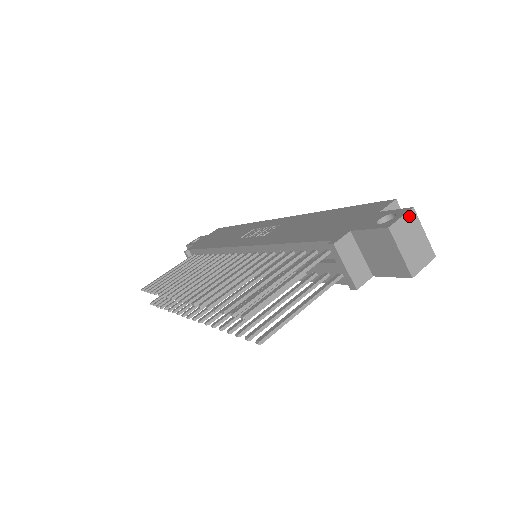
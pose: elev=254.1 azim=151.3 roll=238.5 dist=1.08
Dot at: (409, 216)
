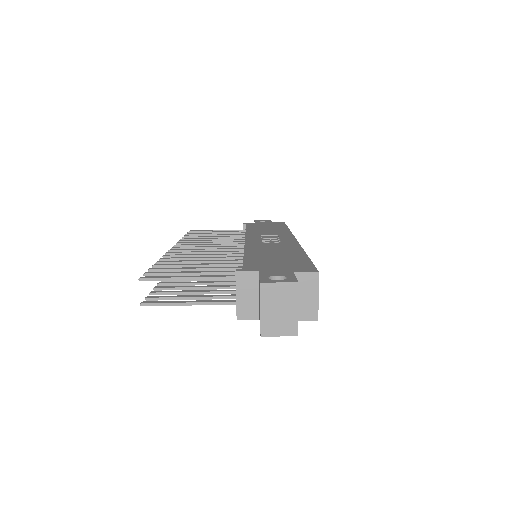
Dot at: (288, 286)
